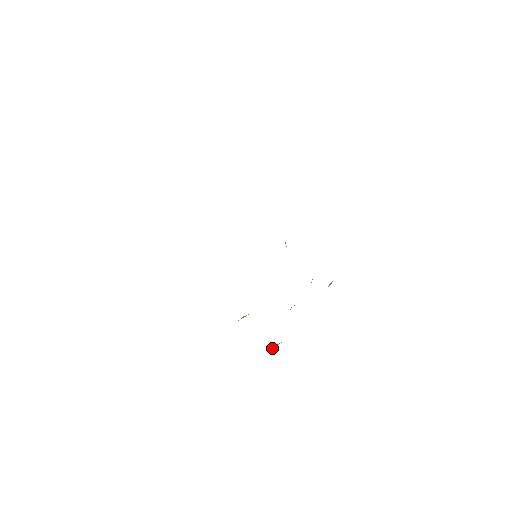
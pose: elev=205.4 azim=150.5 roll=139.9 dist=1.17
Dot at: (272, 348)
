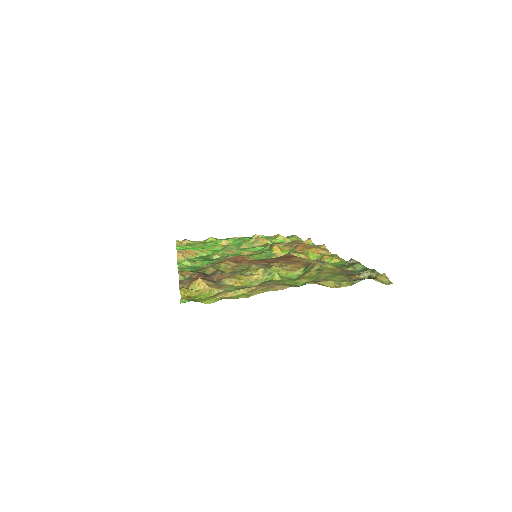
Dot at: (184, 242)
